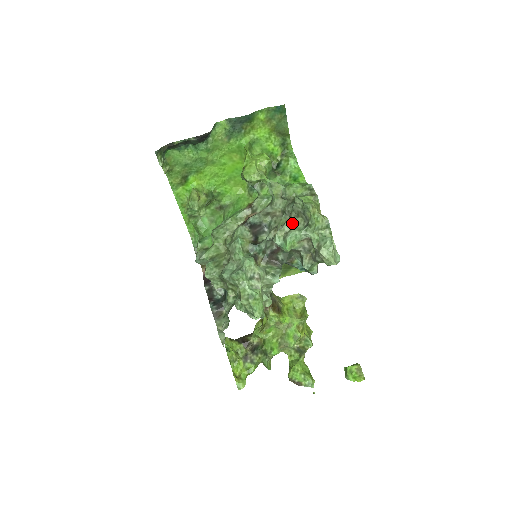
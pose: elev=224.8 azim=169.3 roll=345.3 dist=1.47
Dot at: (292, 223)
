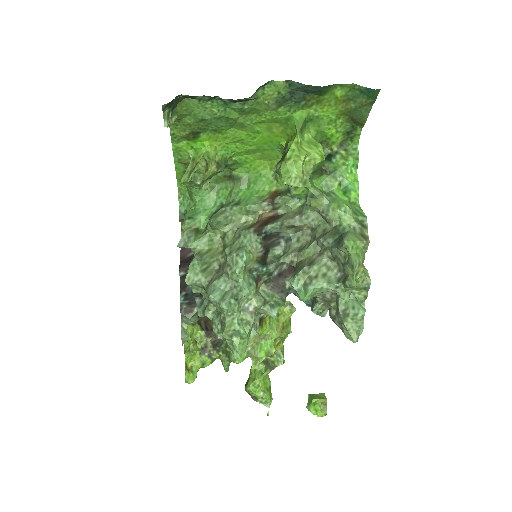
Dot at: (322, 266)
